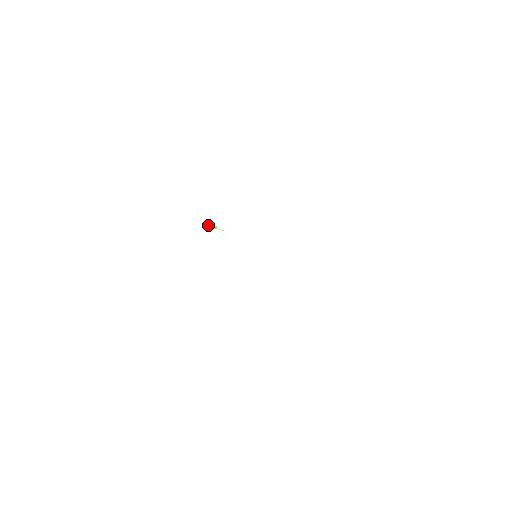
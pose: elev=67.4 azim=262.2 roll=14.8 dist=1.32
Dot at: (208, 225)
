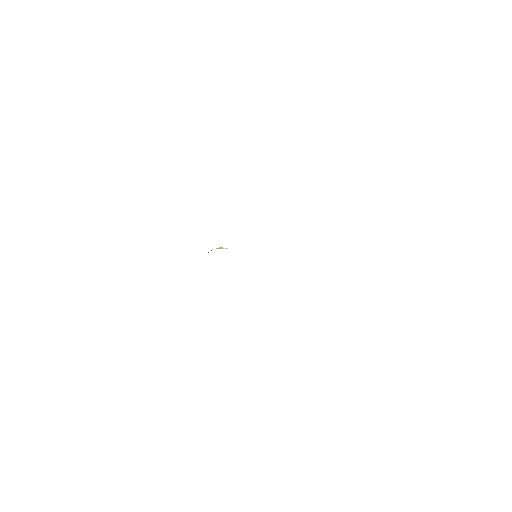
Dot at: (216, 248)
